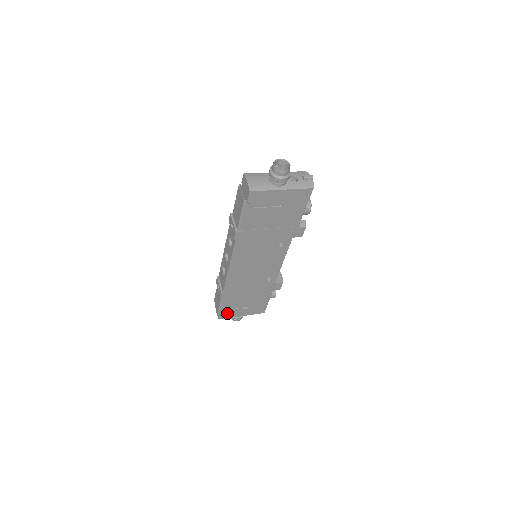
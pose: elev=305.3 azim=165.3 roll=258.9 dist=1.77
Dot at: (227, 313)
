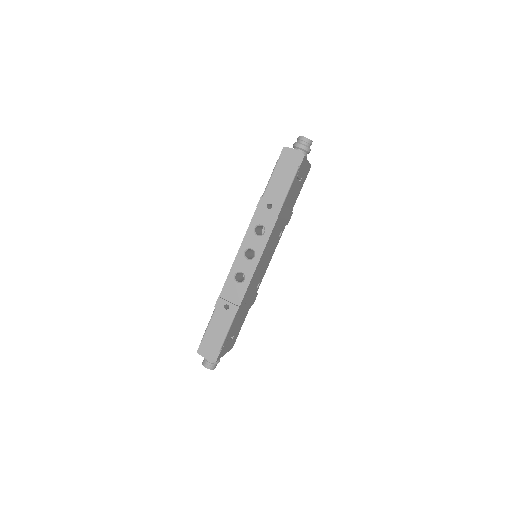
Dot at: (223, 349)
